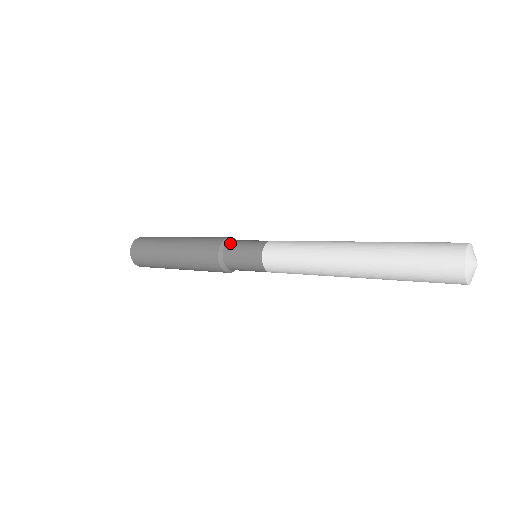
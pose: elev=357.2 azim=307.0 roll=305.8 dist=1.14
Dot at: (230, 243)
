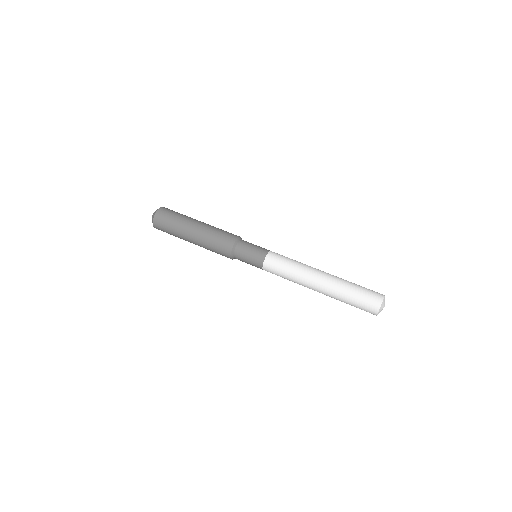
Dot at: (236, 257)
